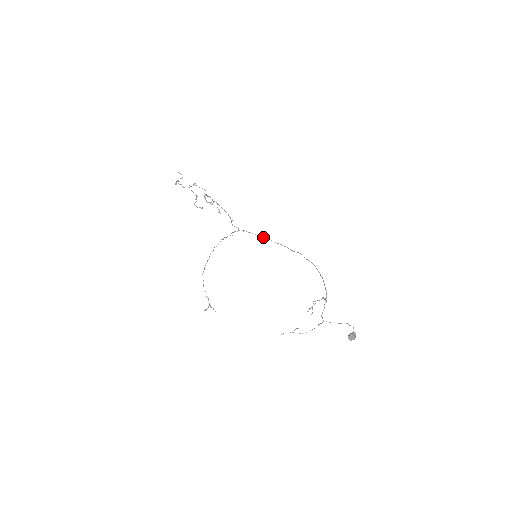
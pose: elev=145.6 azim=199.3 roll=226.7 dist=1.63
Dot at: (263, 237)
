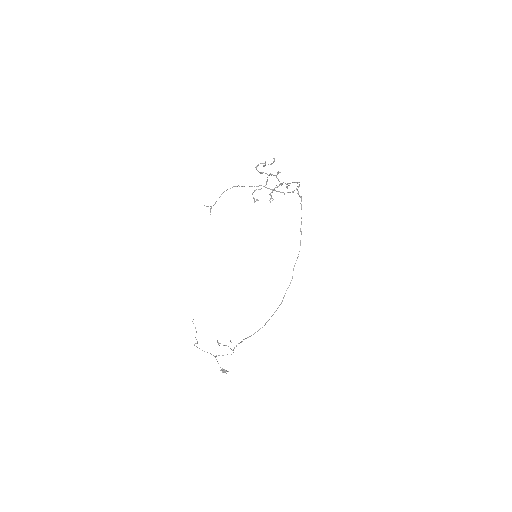
Dot at: occluded
